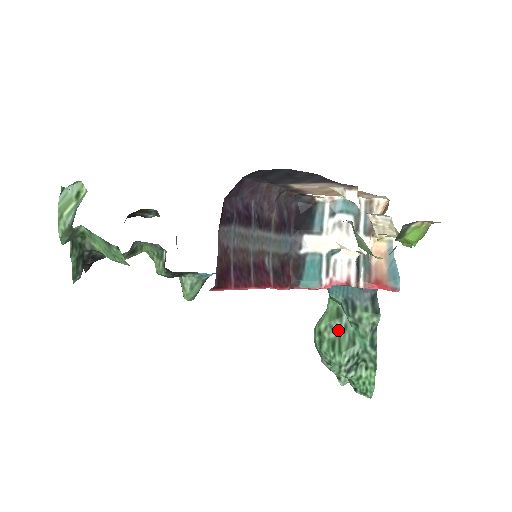
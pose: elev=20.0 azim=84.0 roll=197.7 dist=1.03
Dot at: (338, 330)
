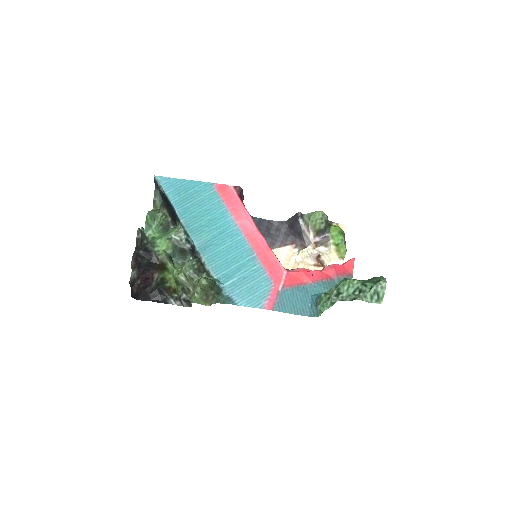
Dot at: occluded
